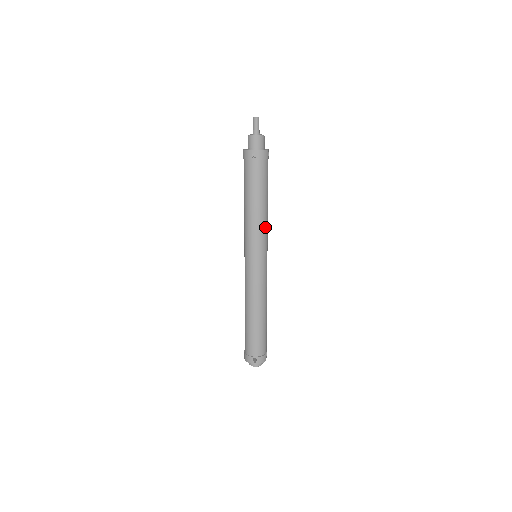
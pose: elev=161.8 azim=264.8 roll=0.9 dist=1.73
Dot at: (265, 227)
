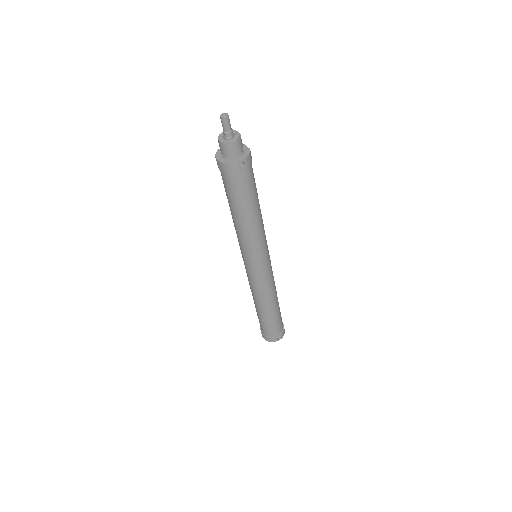
Dot at: (263, 228)
